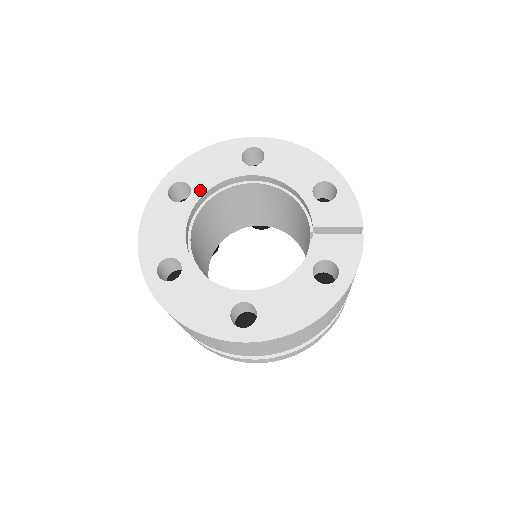
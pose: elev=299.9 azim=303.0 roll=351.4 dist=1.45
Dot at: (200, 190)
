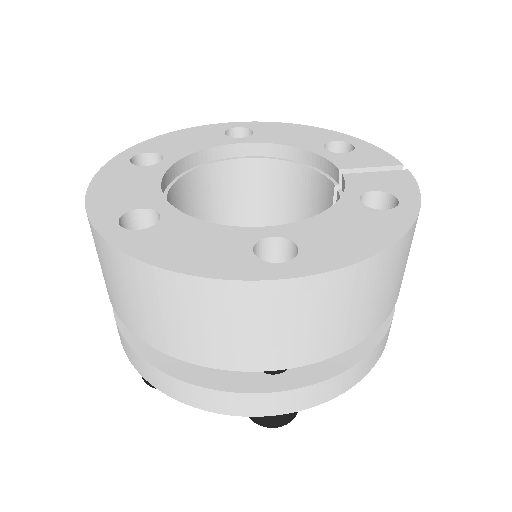
Dot at: (176, 156)
